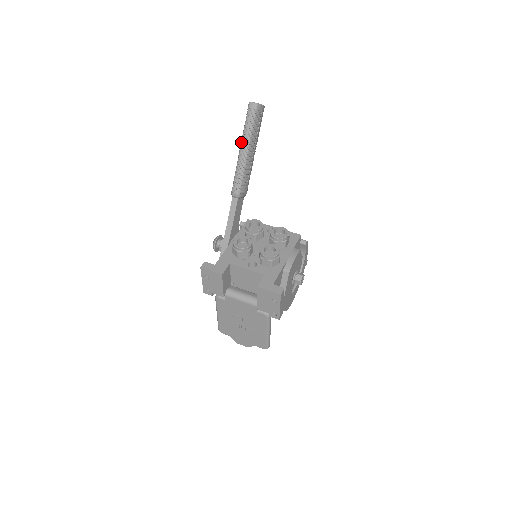
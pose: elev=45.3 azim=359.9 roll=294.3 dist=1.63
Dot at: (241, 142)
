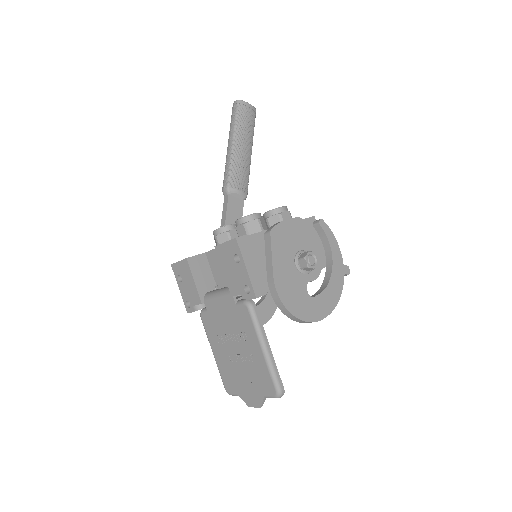
Dot at: (228, 140)
